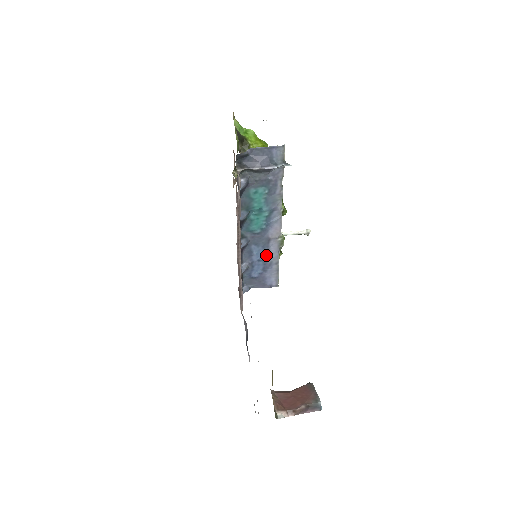
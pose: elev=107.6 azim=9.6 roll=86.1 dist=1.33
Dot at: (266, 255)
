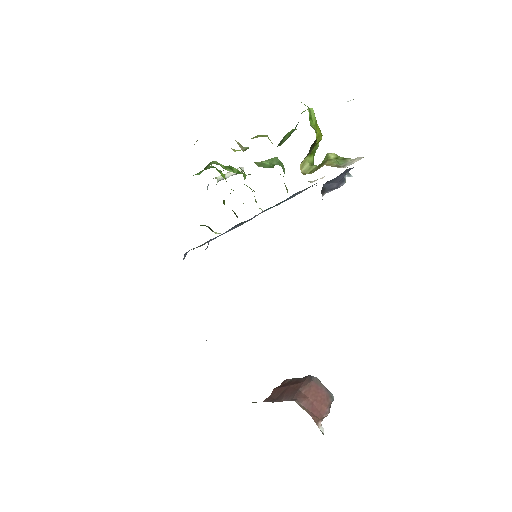
Dot at: (232, 229)
